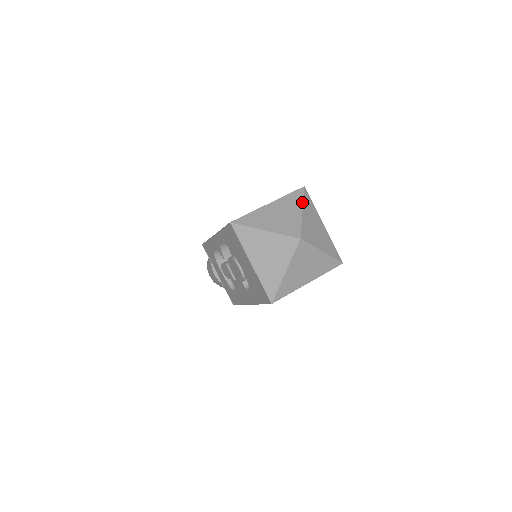
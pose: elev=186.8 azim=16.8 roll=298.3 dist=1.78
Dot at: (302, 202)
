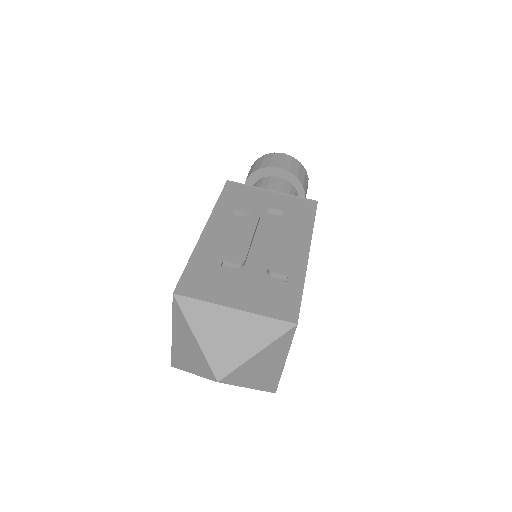
Dot at: (186, 323)
